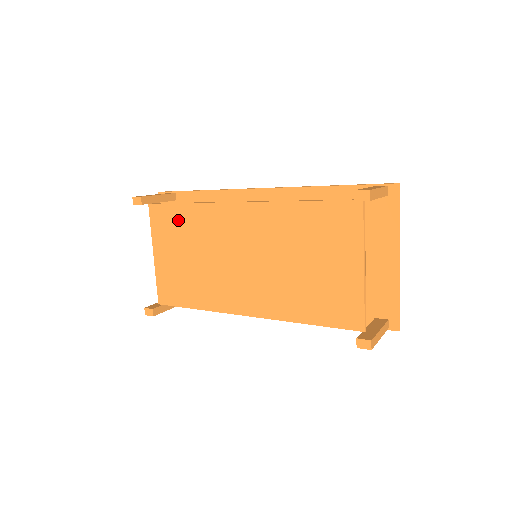
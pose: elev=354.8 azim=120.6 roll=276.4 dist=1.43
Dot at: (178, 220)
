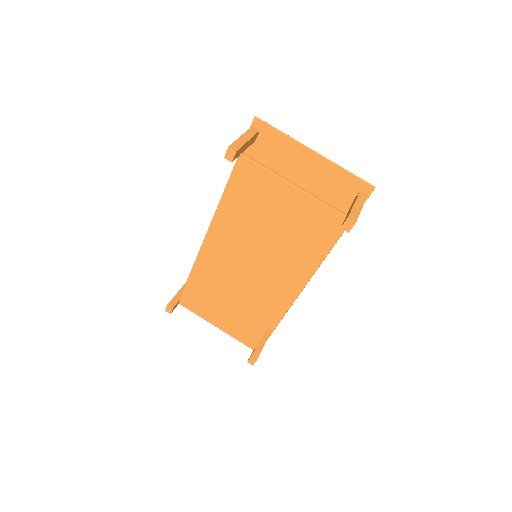
Dot at: (198, 292)
